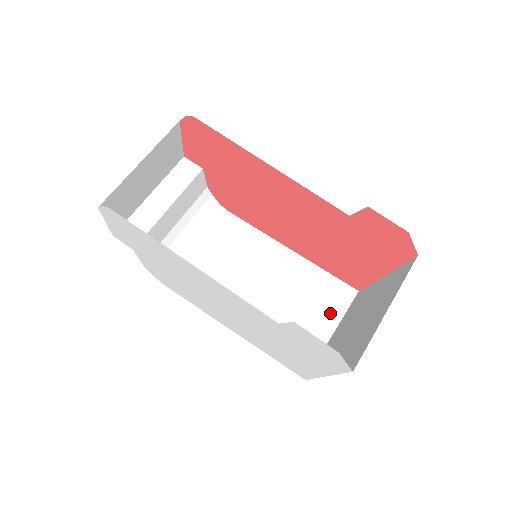
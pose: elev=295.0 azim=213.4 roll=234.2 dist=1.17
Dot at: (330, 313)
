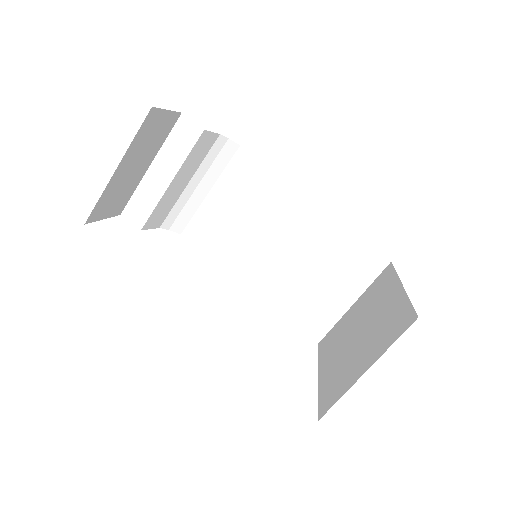
Dot at: (353, 283)
